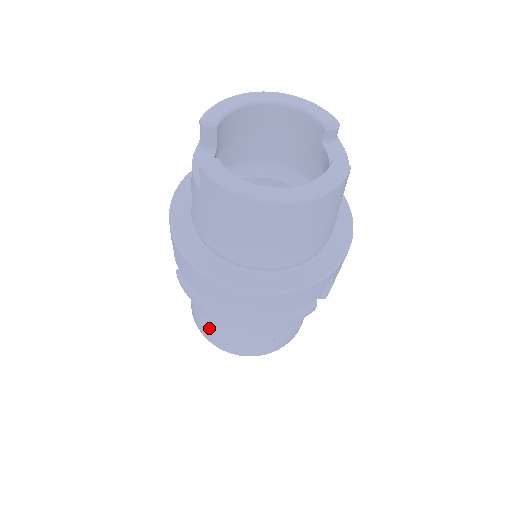
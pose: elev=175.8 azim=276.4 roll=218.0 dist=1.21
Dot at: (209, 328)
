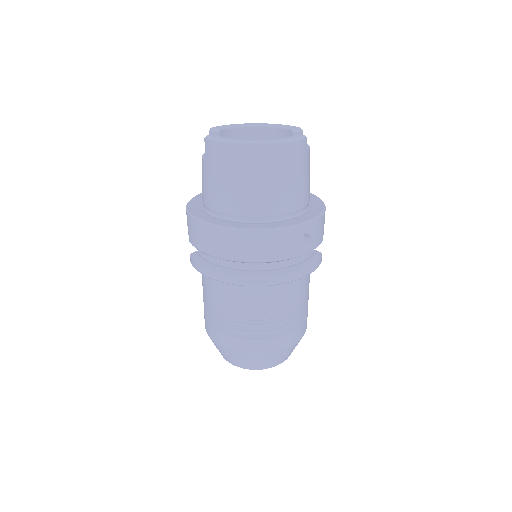
Dot at: (217, 322)
